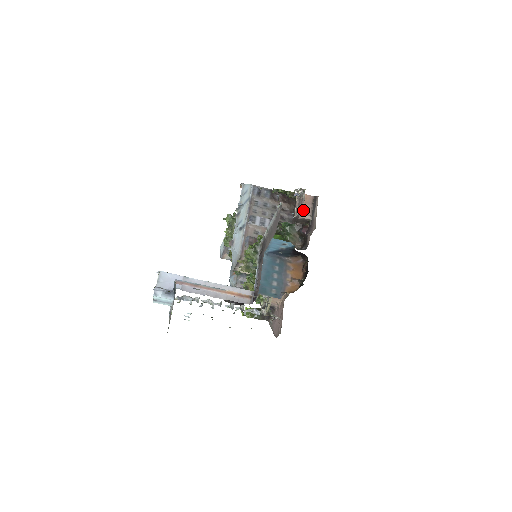
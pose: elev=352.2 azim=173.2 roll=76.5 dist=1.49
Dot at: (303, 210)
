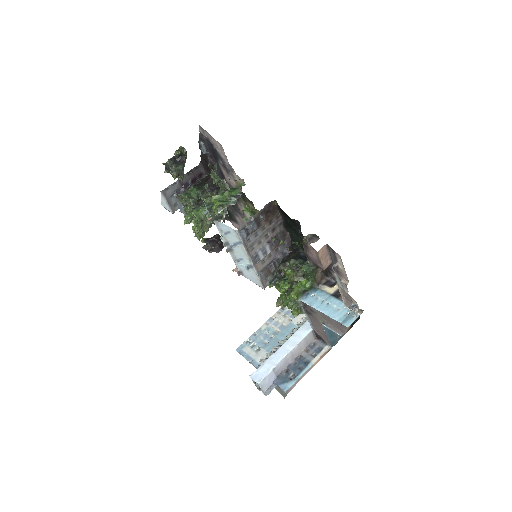
Dot at: (324, 263)
